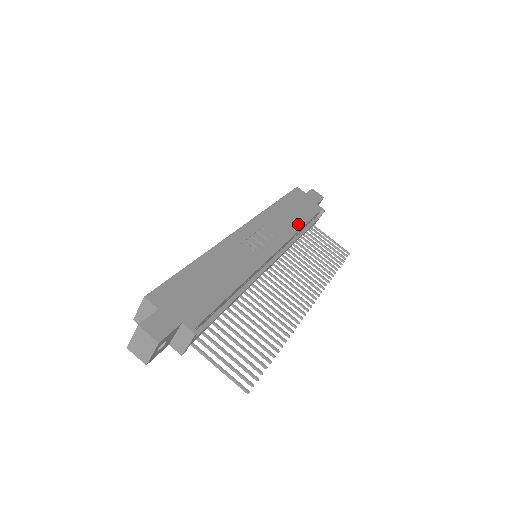
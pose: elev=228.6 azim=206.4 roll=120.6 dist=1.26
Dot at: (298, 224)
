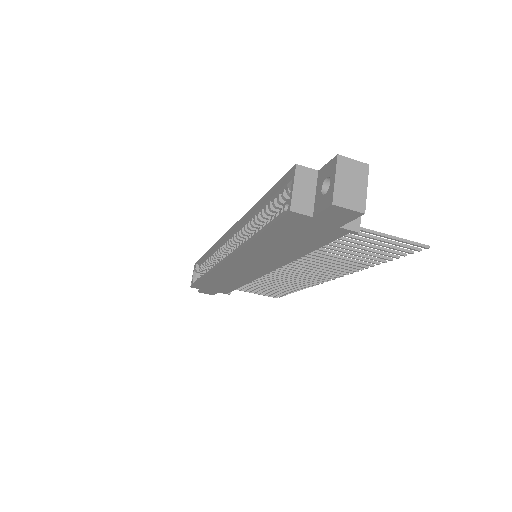
Dot at: occluded
